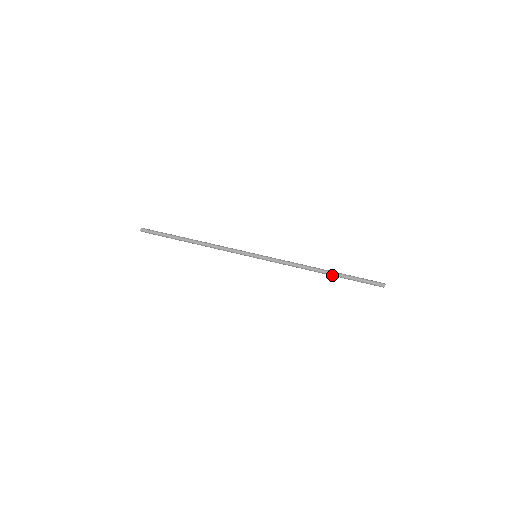
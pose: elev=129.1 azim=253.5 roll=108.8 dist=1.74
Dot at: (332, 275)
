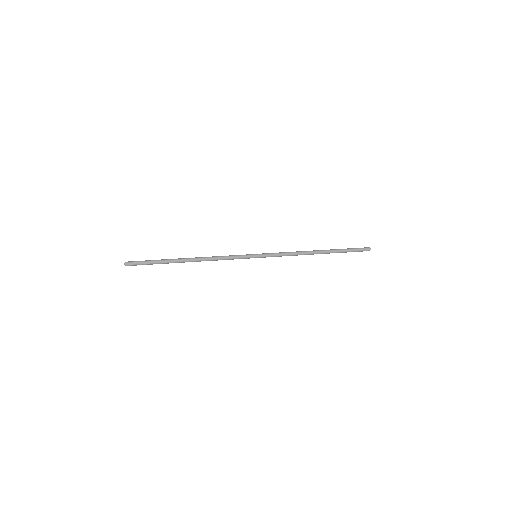
Dot at: (328, 253)
